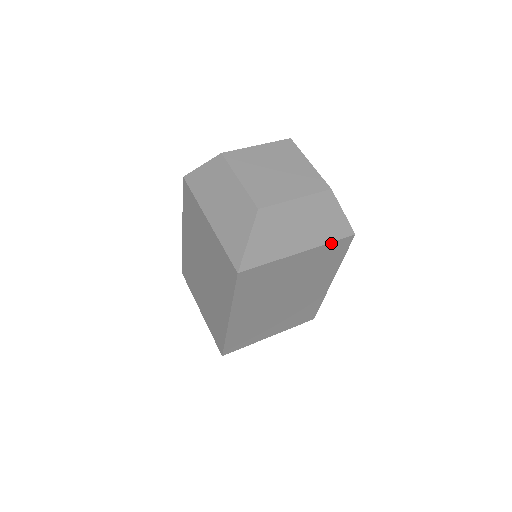
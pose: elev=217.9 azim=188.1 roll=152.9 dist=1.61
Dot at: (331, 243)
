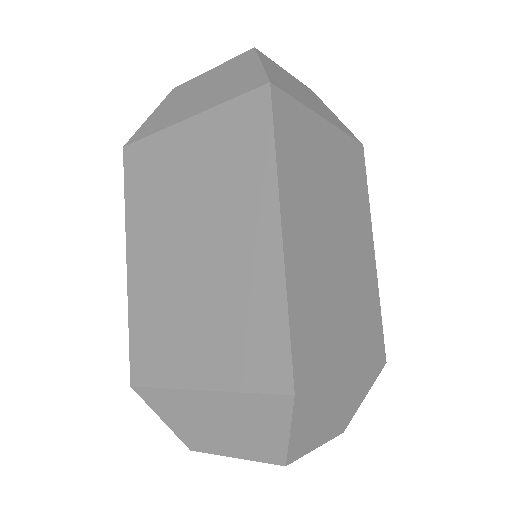
Dot at: (347, 137)
